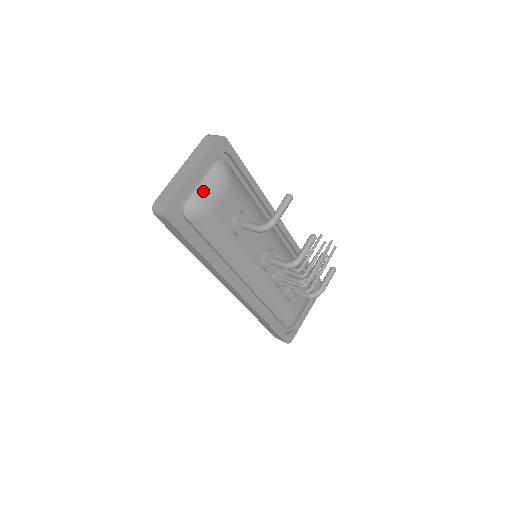
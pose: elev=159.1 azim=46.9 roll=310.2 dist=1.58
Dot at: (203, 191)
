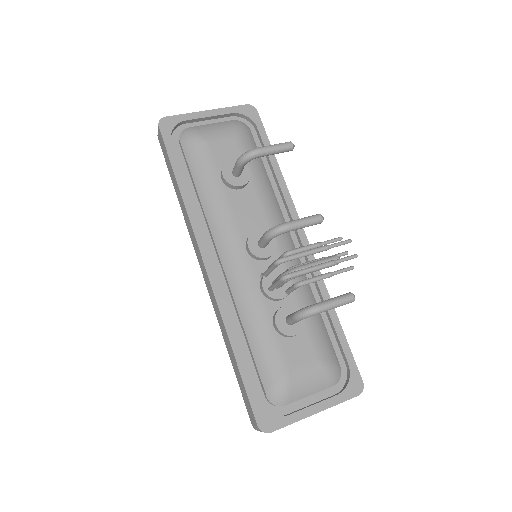
Dot at: (208, 127)
